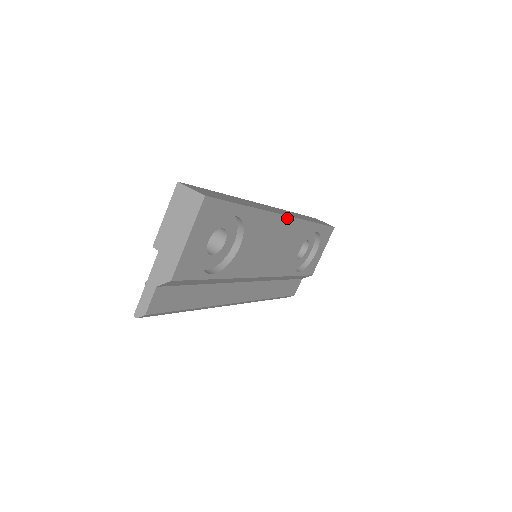
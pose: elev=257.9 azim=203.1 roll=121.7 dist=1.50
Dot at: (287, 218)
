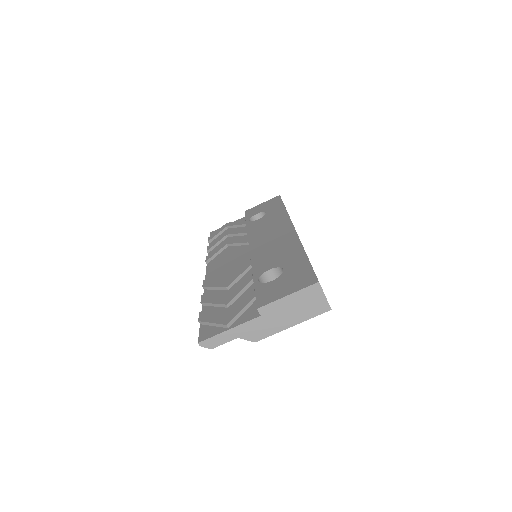
Dot at: occluded
